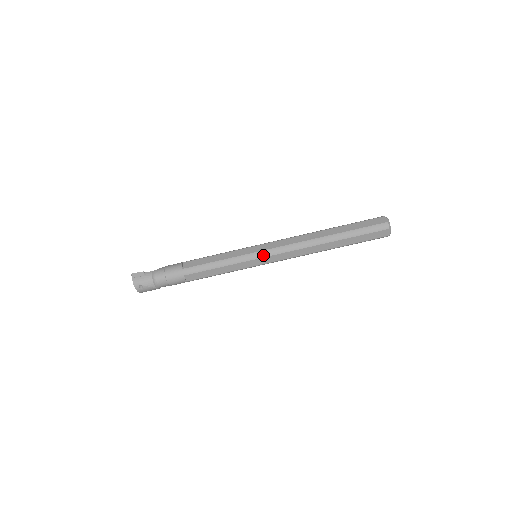
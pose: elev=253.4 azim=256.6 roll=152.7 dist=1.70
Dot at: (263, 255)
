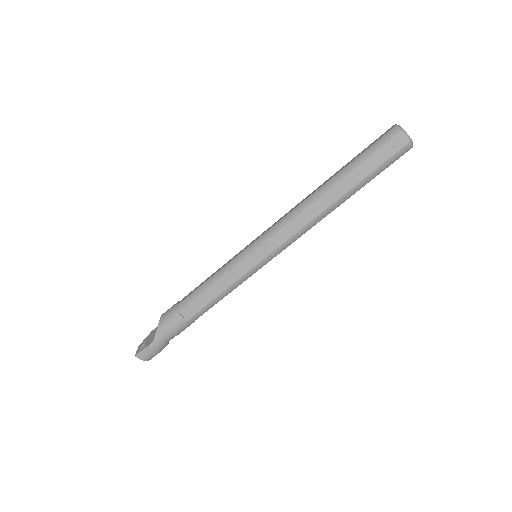
Dot at: (269, 260)
